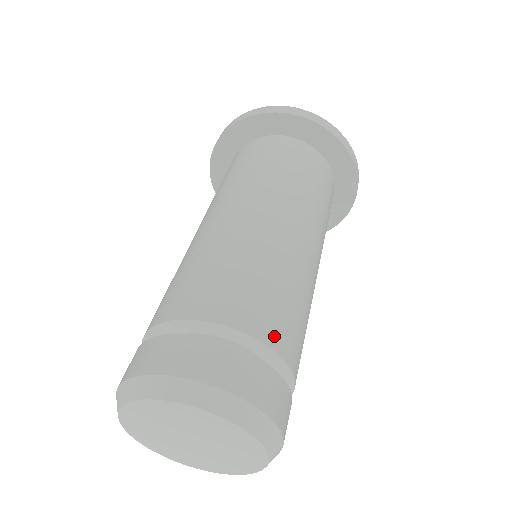
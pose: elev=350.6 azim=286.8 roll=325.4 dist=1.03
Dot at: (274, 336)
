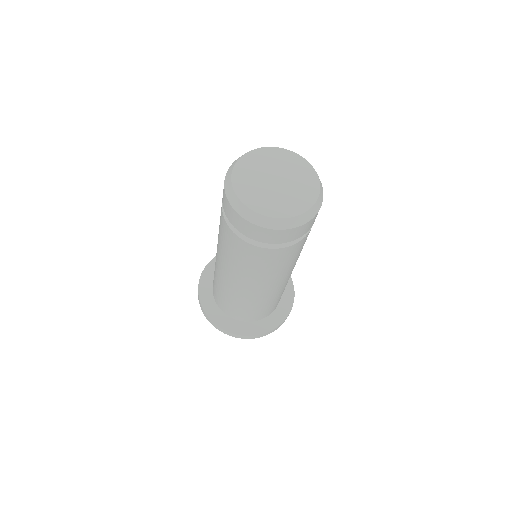
Dot at: occluded
